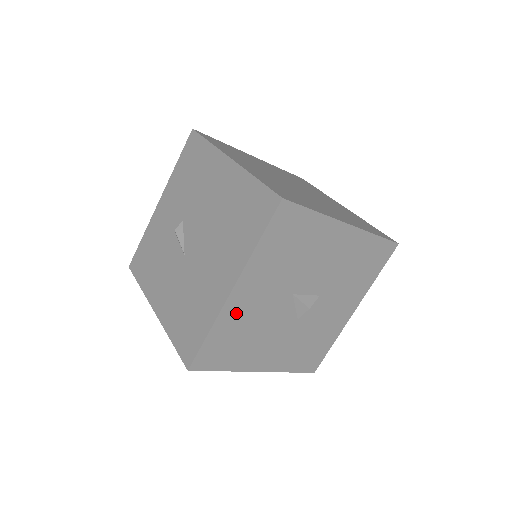
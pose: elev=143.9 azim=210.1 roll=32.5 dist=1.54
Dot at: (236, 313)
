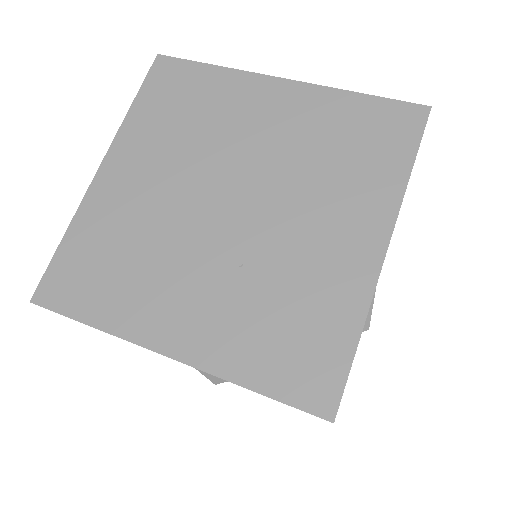
Dot at: occluded
